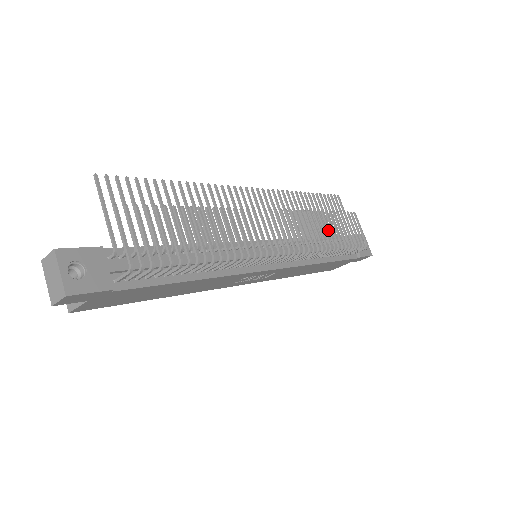
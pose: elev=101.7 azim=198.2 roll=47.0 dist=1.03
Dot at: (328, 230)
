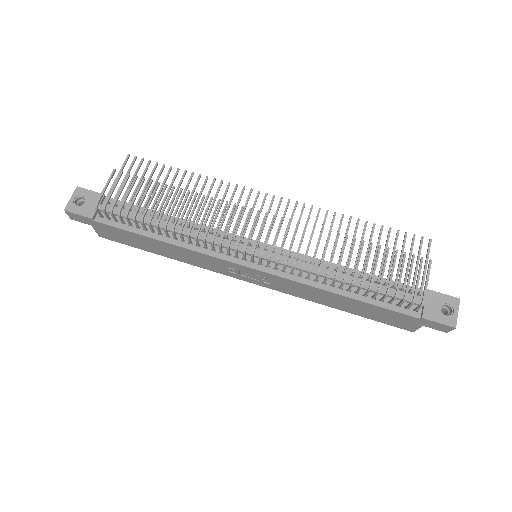
Dot at: (349, 258)
